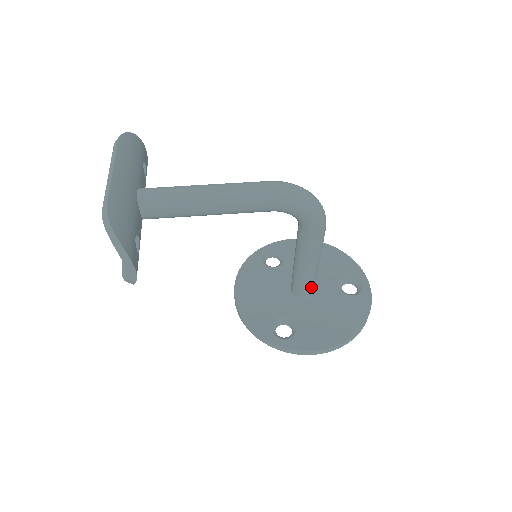
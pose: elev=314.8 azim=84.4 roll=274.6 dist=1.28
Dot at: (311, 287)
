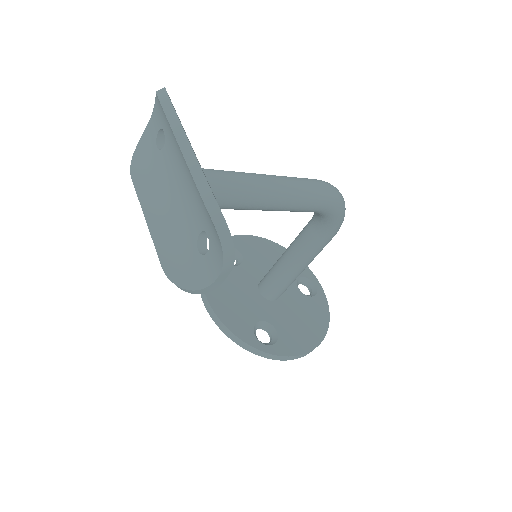
Dot at: (286, 289)
